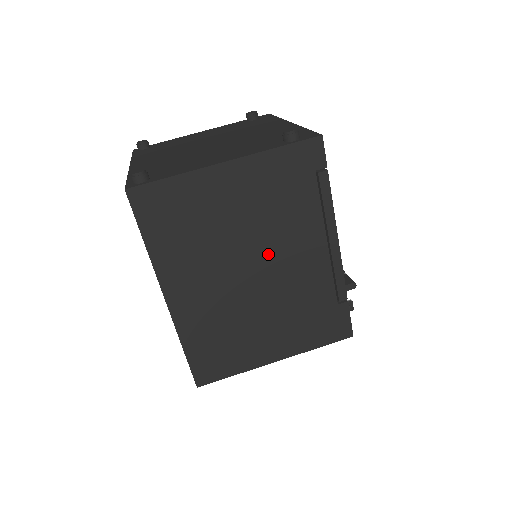
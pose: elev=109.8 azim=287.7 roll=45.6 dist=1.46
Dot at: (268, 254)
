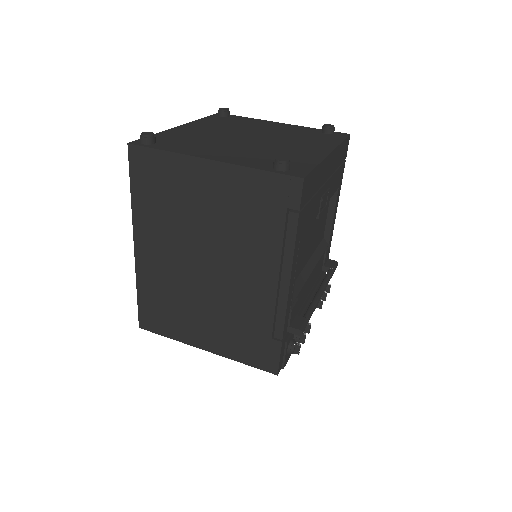
Dot at: (223, 258)
